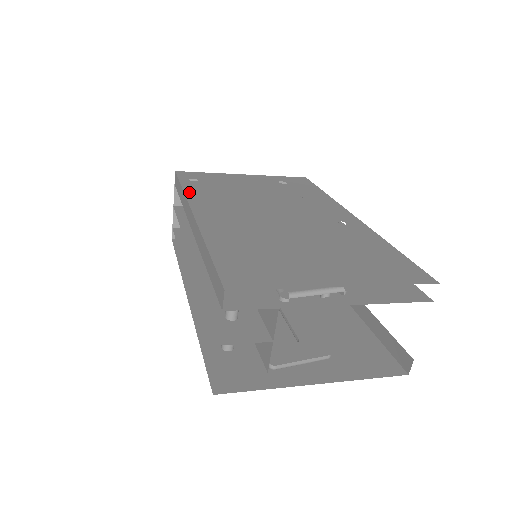
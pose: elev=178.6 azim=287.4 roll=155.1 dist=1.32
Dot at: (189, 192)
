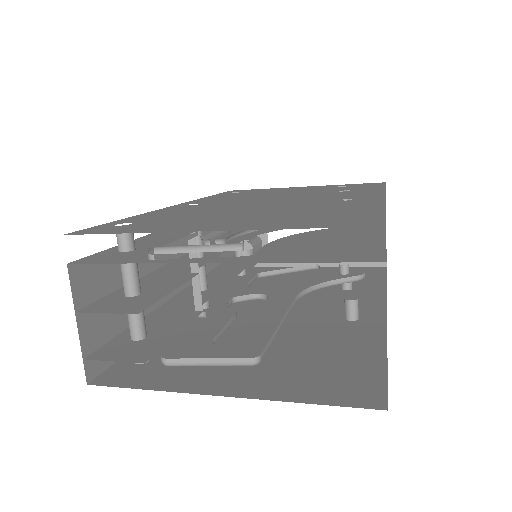
Dot at: (208, 197)
